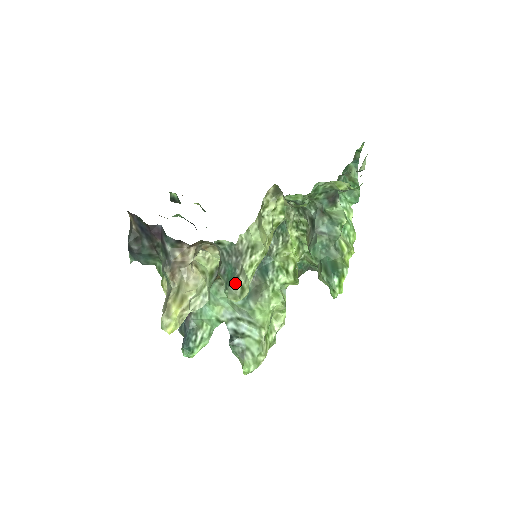
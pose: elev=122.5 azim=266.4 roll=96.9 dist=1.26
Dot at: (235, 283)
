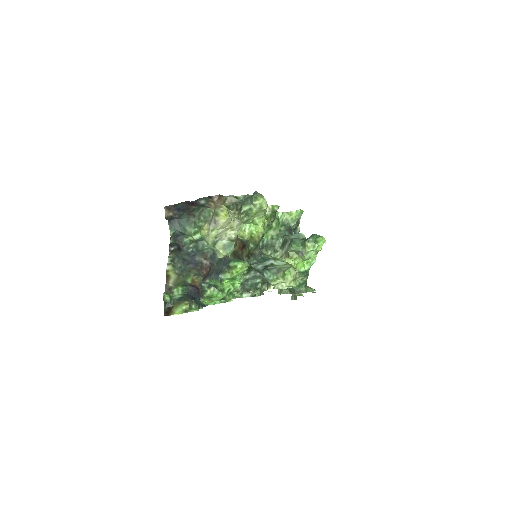
Dot at: (258, 193)
